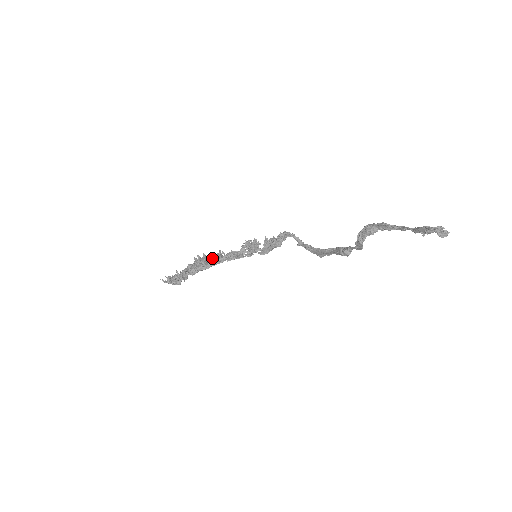
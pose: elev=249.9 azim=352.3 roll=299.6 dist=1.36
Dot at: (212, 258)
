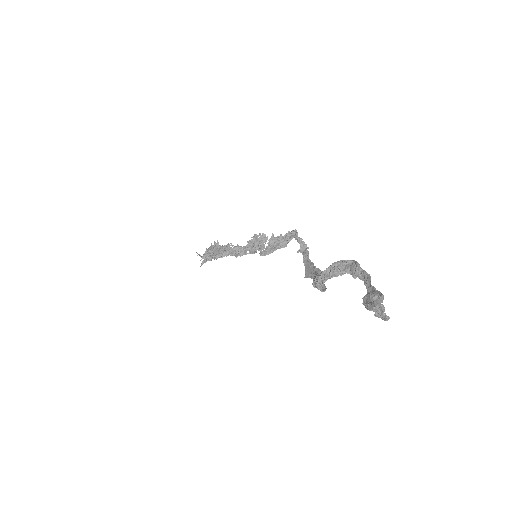
Dot at: (221, 249)
